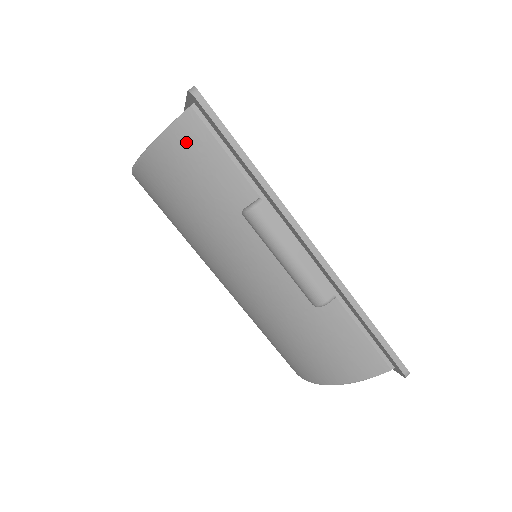
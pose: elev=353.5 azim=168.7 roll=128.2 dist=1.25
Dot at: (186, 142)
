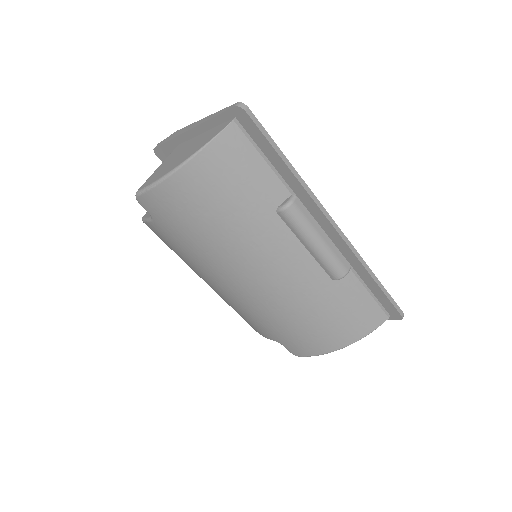
Dot at: (228, 153)
